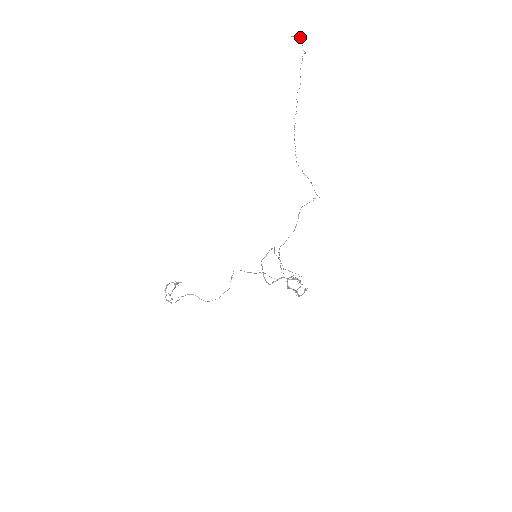
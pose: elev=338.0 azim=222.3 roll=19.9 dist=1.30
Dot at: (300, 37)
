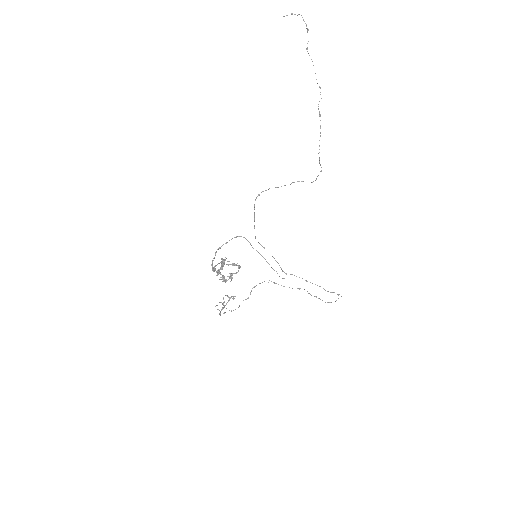
Dot at: occluded
